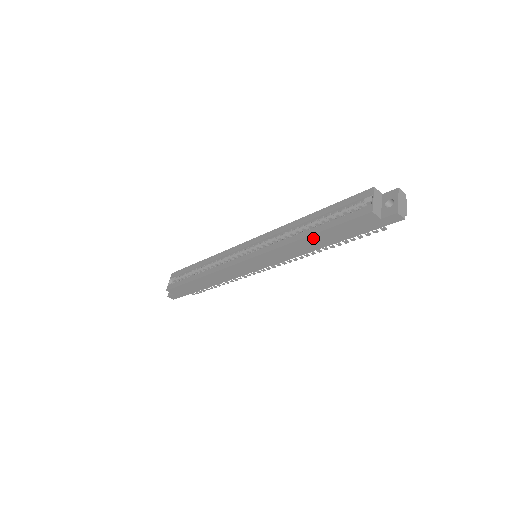
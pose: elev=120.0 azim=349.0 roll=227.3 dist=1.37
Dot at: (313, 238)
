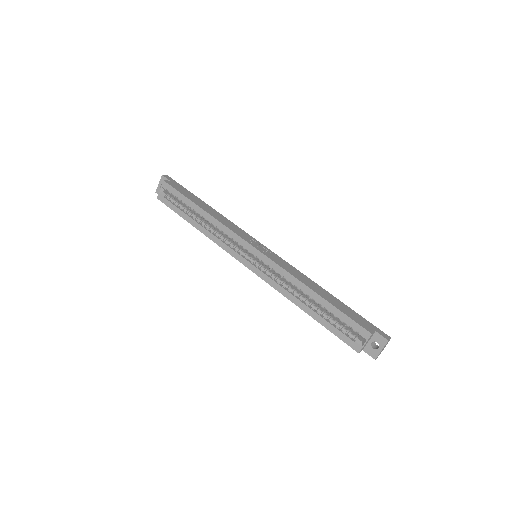
Dot at: (309, 313)
